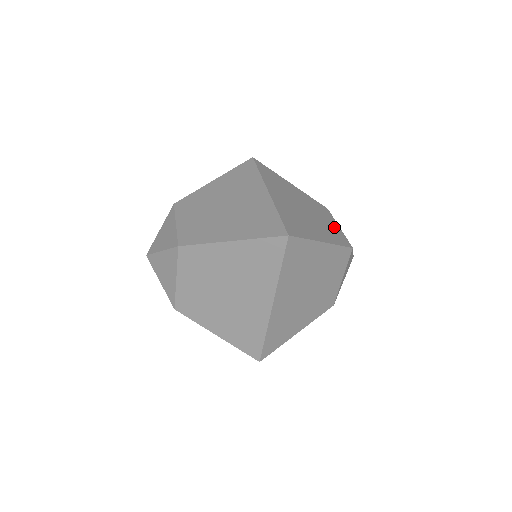
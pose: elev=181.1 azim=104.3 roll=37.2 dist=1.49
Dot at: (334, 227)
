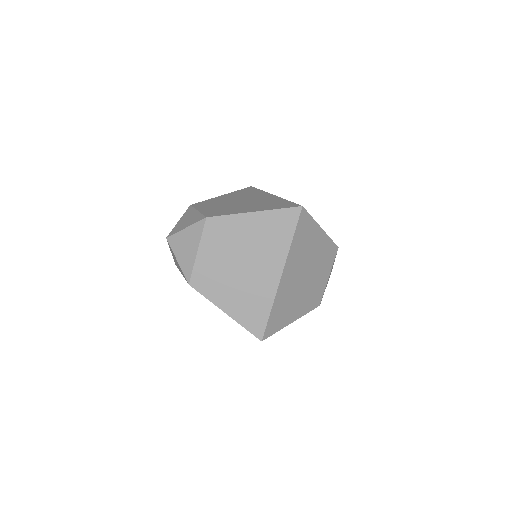
Dot at: occluded
